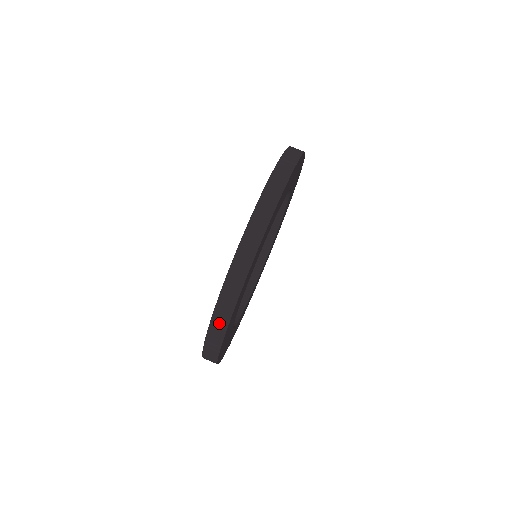
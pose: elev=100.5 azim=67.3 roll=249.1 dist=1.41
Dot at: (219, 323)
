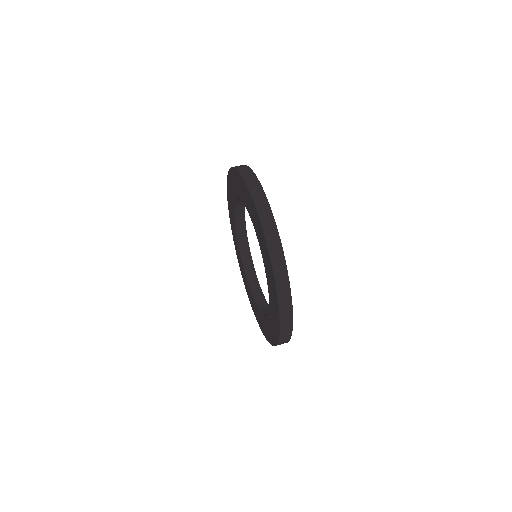
Dot at: (286, 318)
